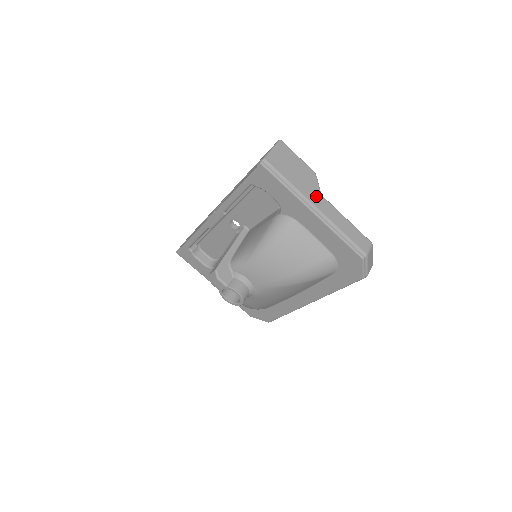
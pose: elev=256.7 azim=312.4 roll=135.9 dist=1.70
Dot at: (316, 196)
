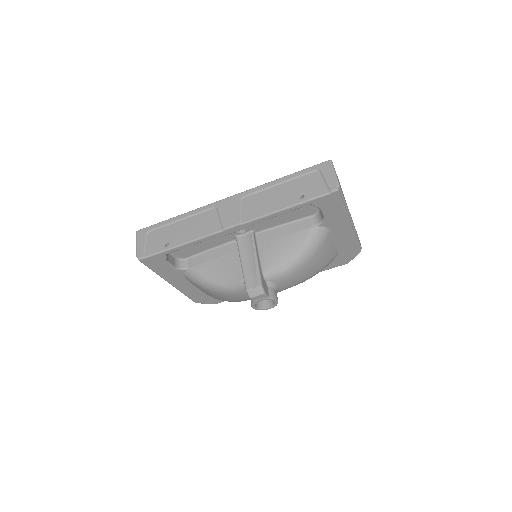
Dot at: (348, 209)
